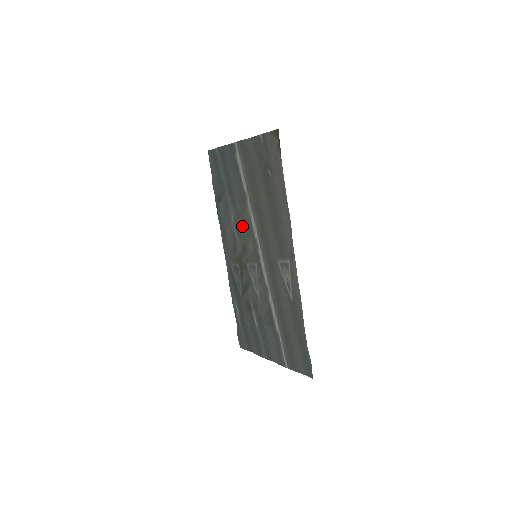
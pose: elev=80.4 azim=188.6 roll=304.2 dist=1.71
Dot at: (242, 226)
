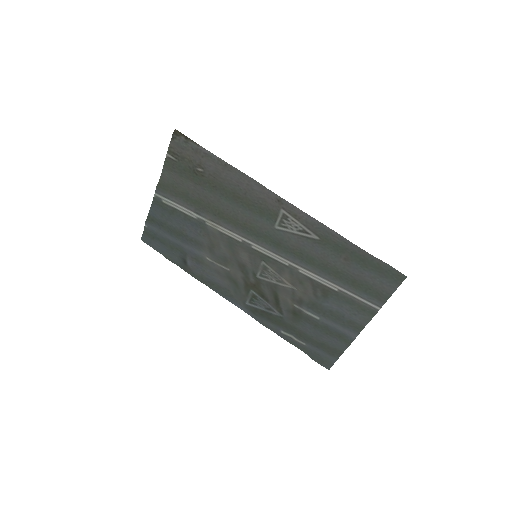
Dot at: (222, 251)
